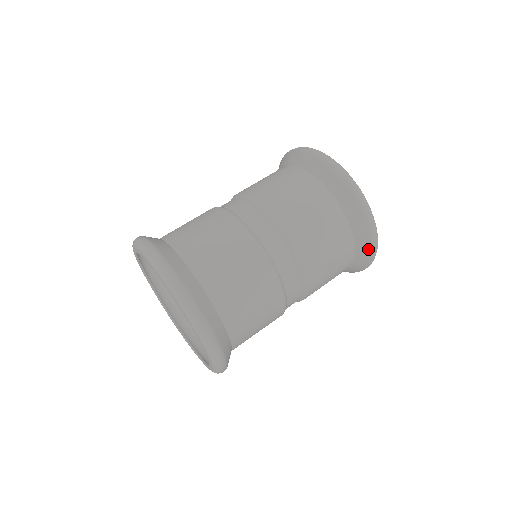
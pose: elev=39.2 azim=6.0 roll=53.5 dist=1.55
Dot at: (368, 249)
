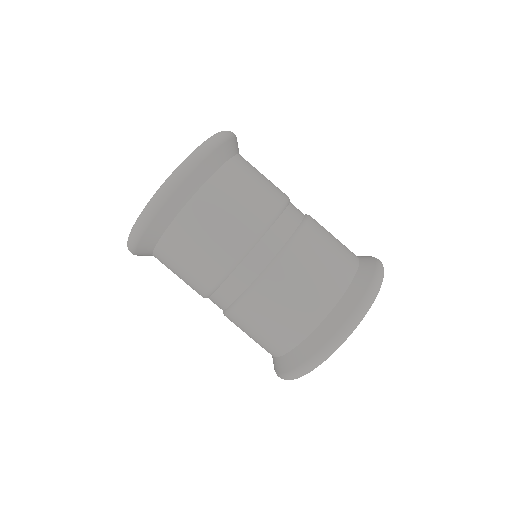
Dot at: (316, 348)
